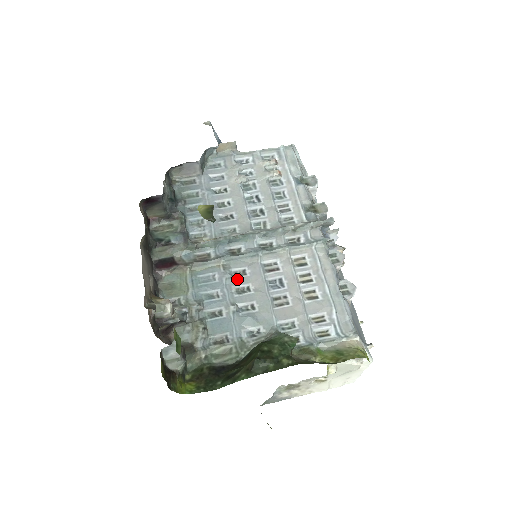
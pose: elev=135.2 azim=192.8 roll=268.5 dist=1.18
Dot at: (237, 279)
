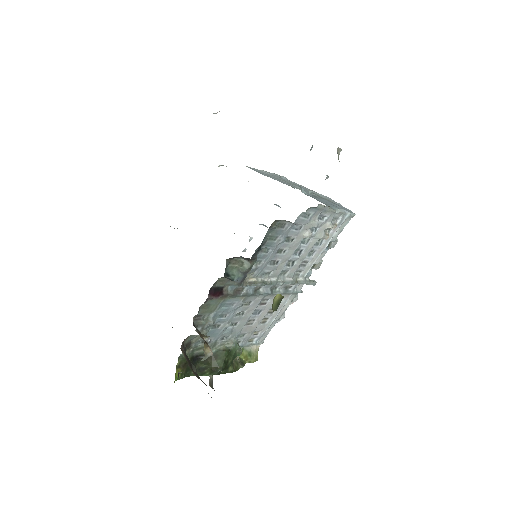
Dot at: (243, 307)
